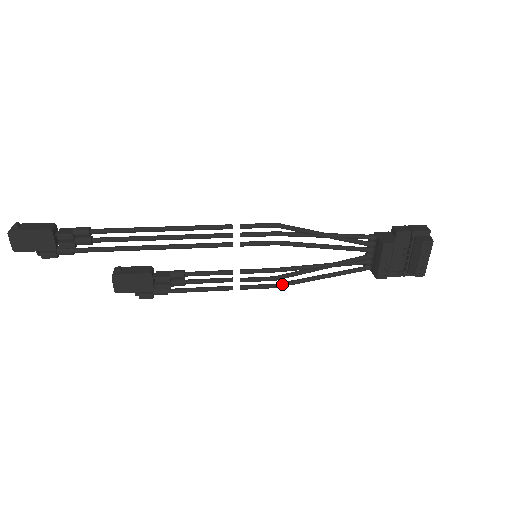
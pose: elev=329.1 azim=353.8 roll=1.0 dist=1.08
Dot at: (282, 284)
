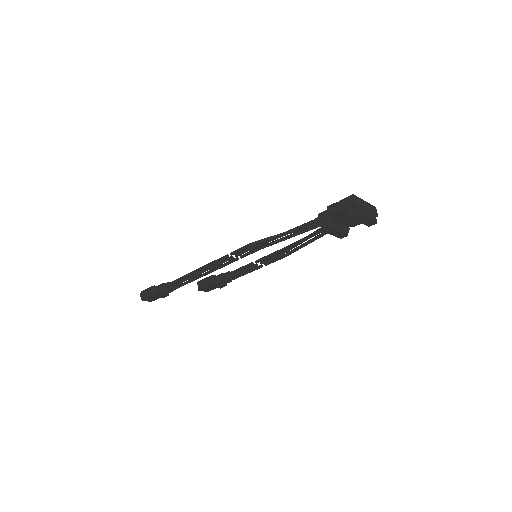
Dot at: (287, 255)
